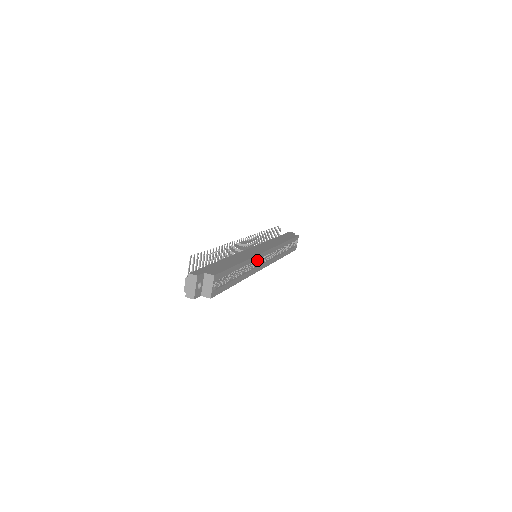
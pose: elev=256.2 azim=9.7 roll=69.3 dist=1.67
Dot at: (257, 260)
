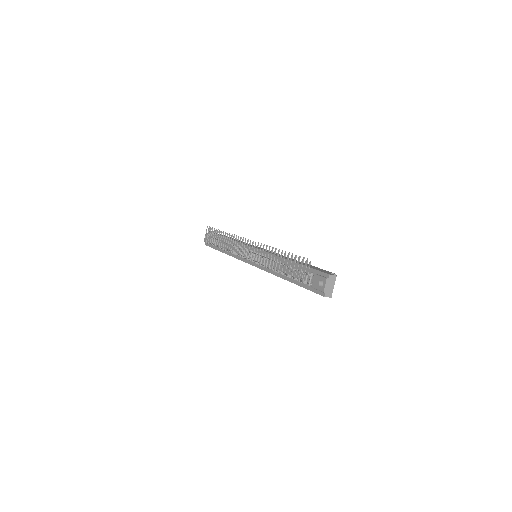
Dot at: occluded
